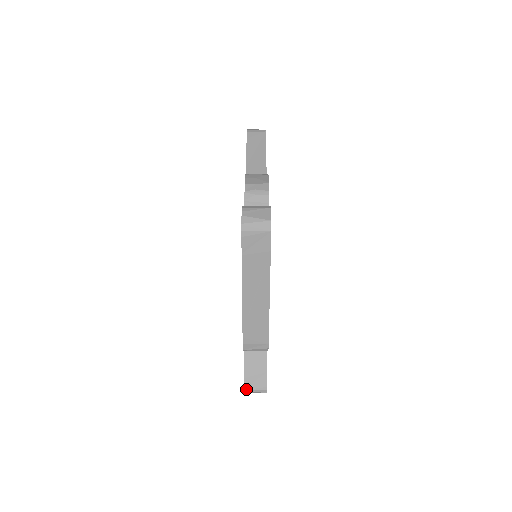
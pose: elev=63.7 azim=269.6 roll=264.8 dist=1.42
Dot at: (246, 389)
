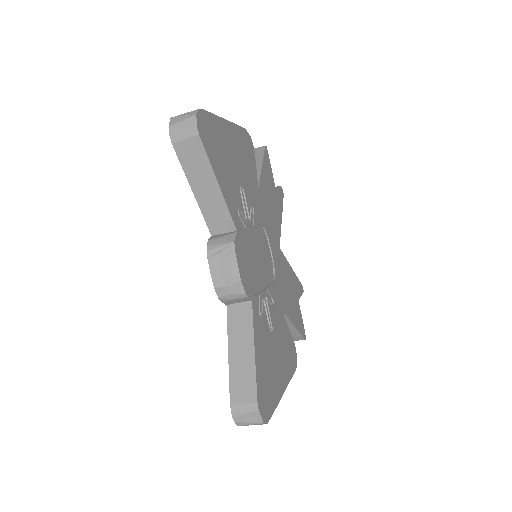
Dot at: occluded
